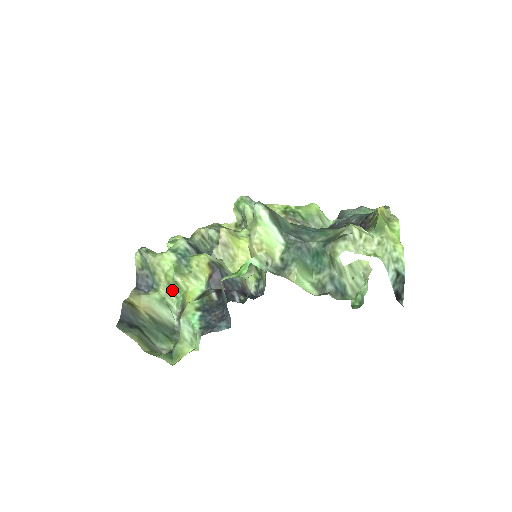
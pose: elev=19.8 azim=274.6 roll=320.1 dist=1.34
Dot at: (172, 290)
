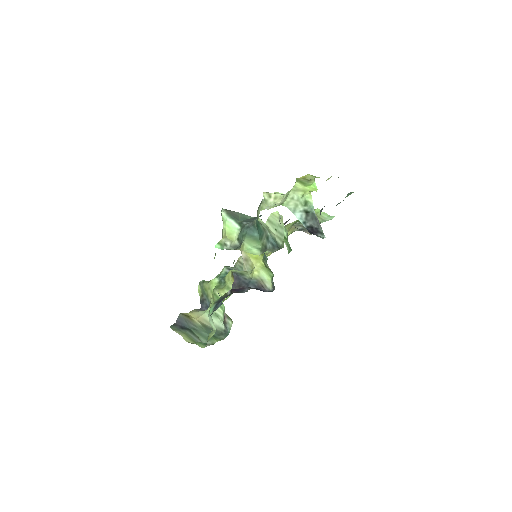
Dot at: occluded
